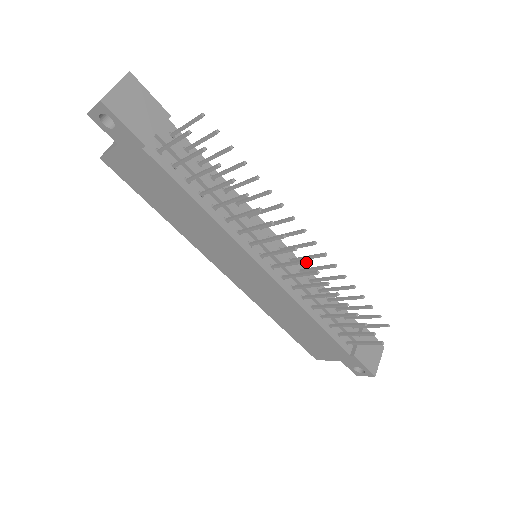
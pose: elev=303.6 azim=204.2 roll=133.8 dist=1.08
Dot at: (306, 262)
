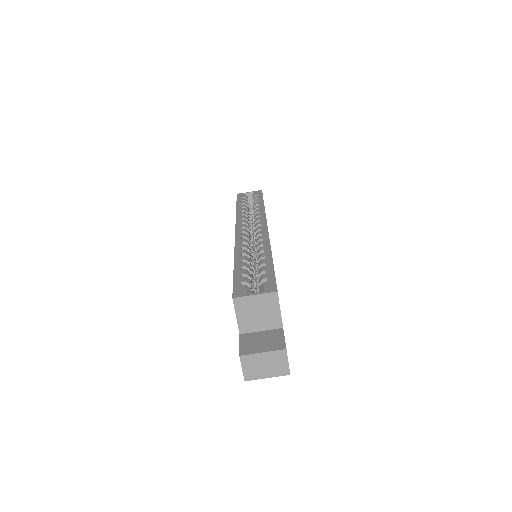
Dot at: occluded
